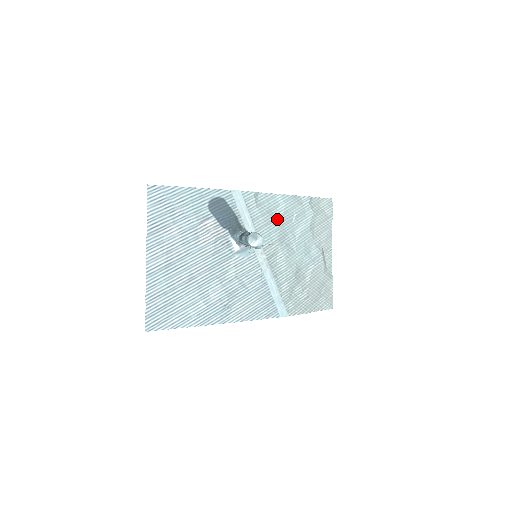
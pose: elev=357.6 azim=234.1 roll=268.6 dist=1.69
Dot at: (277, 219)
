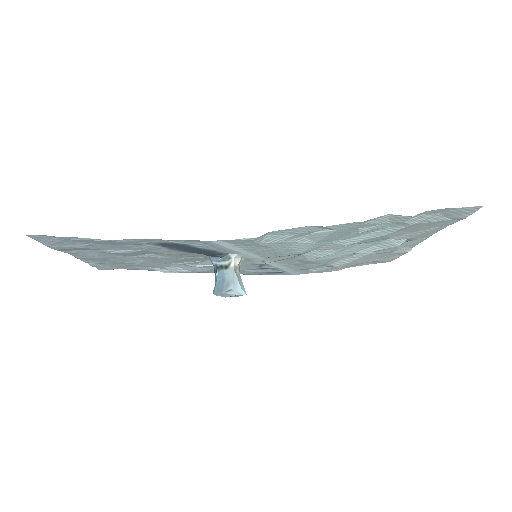
Dot at: (309, 239)
